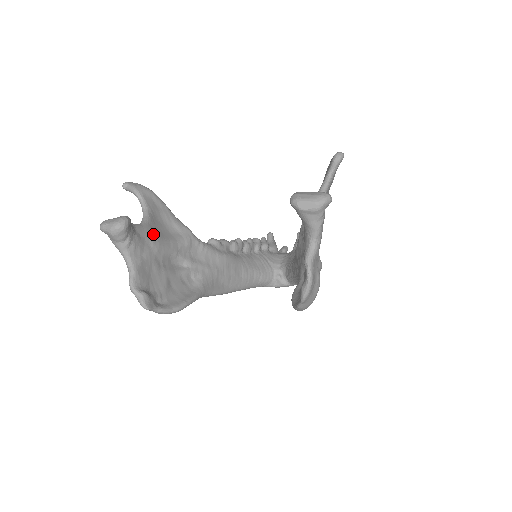
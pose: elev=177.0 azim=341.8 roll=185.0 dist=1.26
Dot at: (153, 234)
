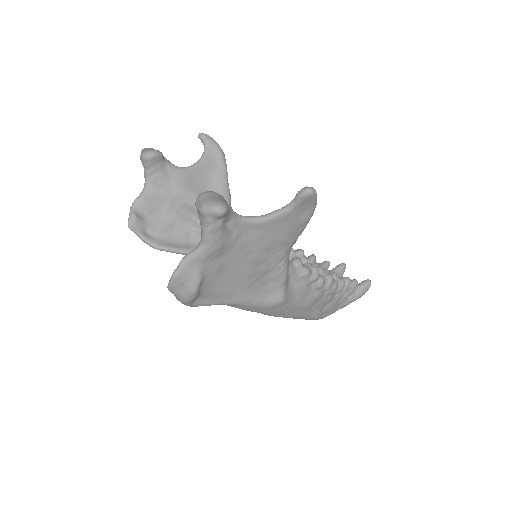
Dot at: (184, 181)
